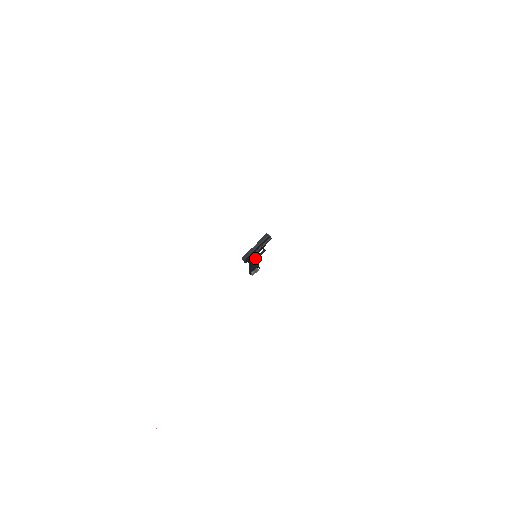
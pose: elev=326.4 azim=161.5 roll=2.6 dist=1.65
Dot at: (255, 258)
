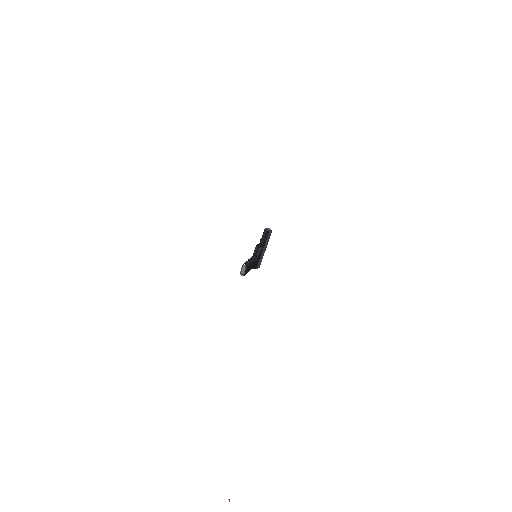
Dot at: (251, 257)
